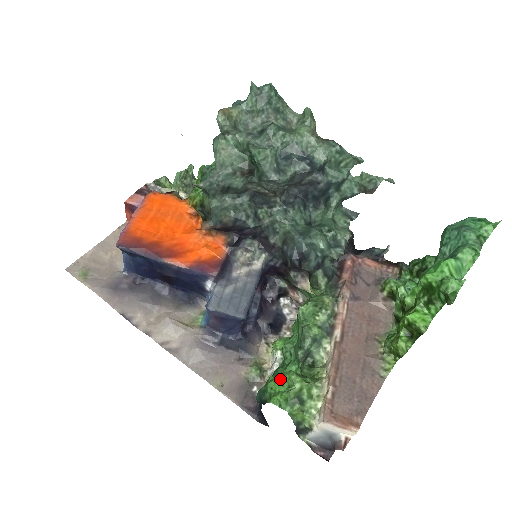
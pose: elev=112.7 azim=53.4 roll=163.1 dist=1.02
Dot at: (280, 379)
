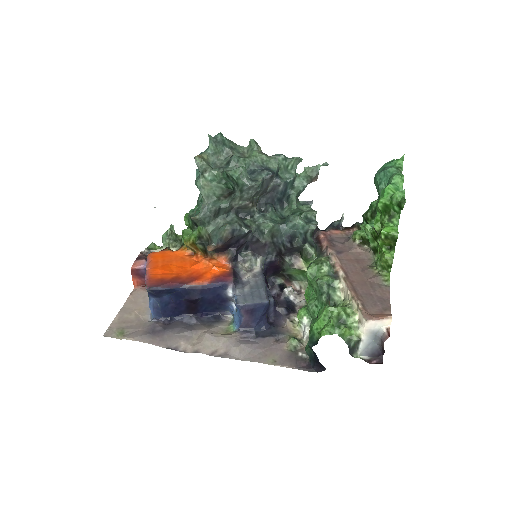
Dot at: (320, 317)
